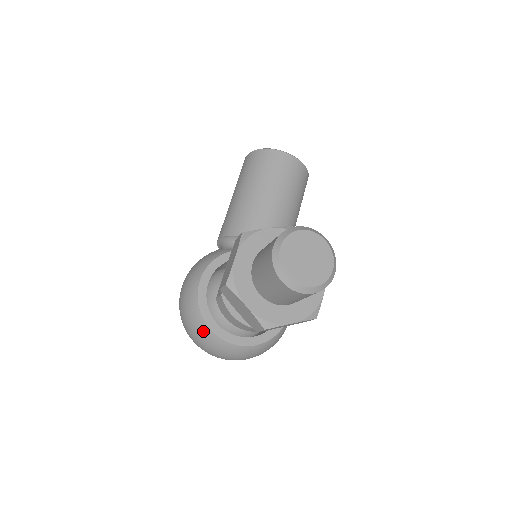
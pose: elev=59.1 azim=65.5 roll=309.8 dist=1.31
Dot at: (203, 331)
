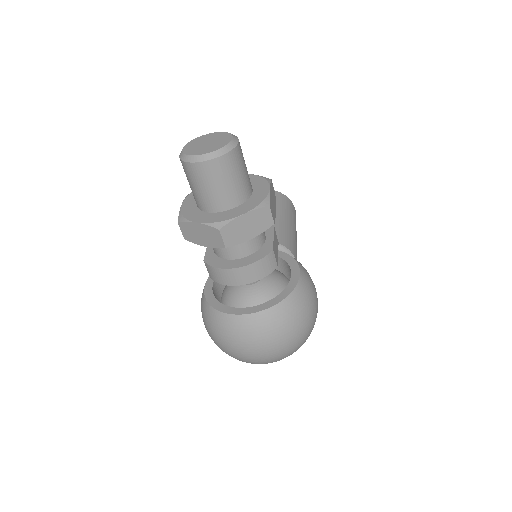
Dot at: (220, 321)
